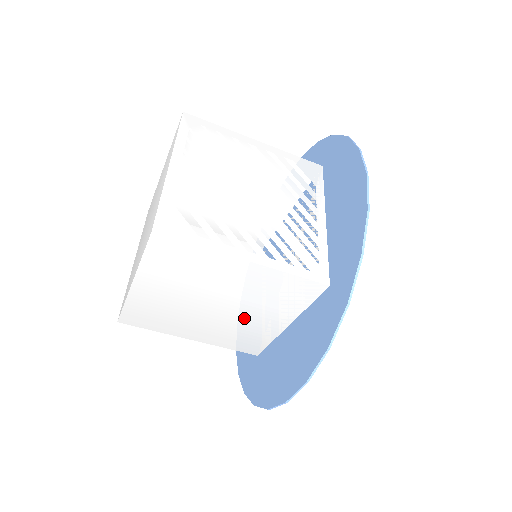
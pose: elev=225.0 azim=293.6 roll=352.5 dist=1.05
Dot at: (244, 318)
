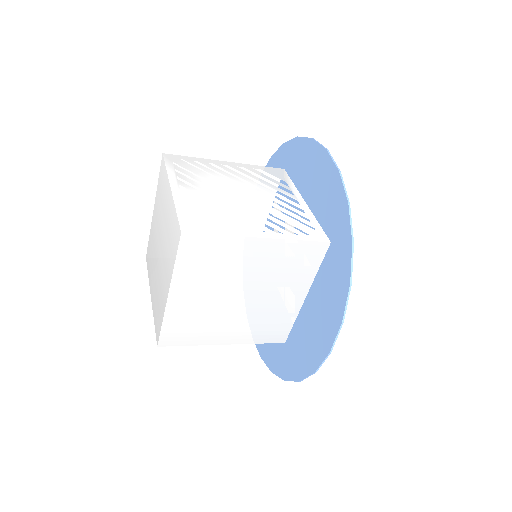
Dot at: (268, 302)
